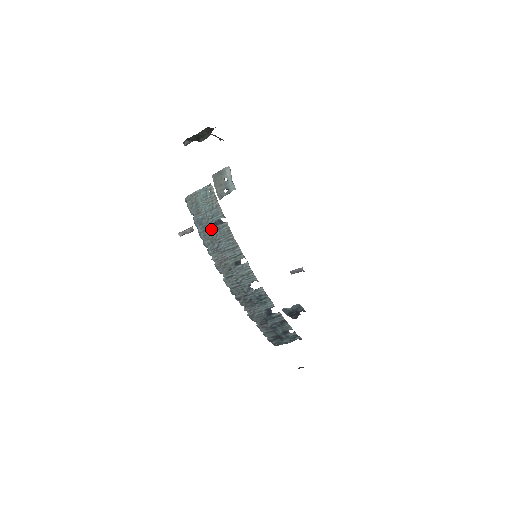
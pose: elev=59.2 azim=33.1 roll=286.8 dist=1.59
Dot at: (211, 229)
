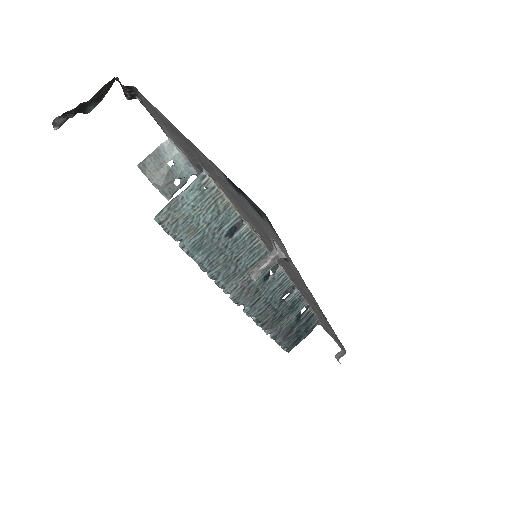
Dot at: (222, 248)
